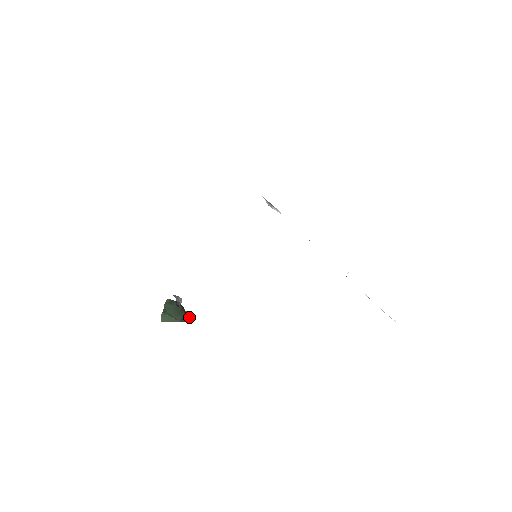
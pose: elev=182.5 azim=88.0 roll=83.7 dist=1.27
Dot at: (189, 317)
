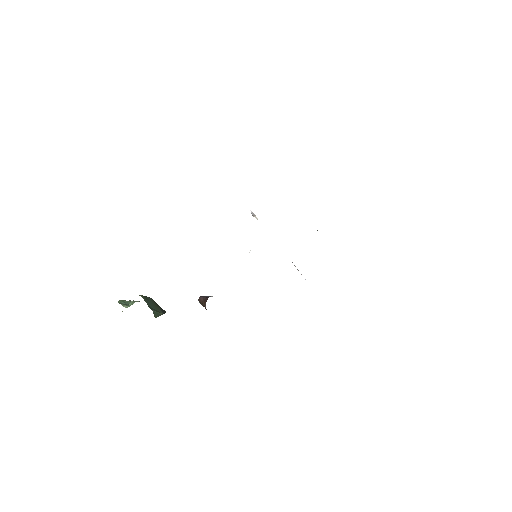
Dot at: occluded
